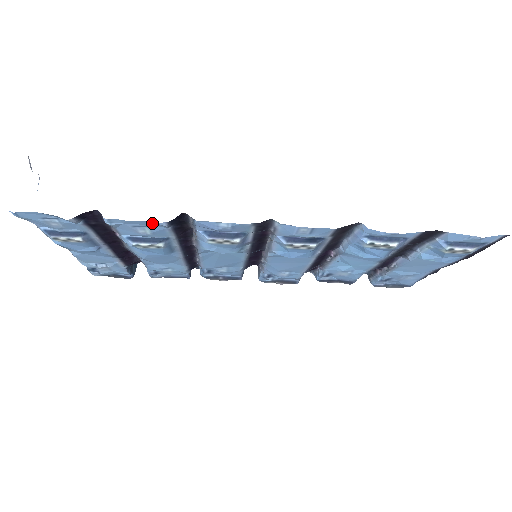
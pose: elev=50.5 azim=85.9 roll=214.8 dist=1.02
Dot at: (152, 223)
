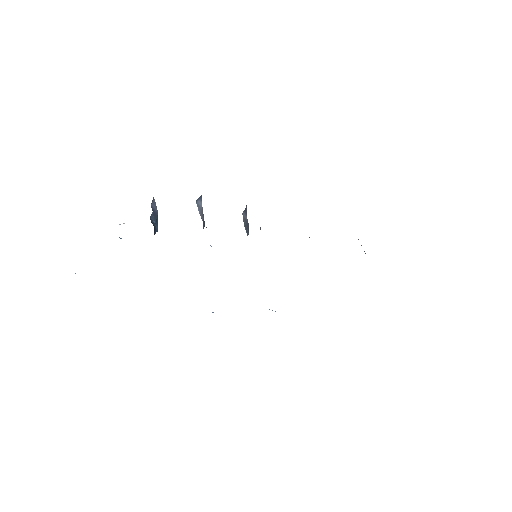
Dot at: occluded
